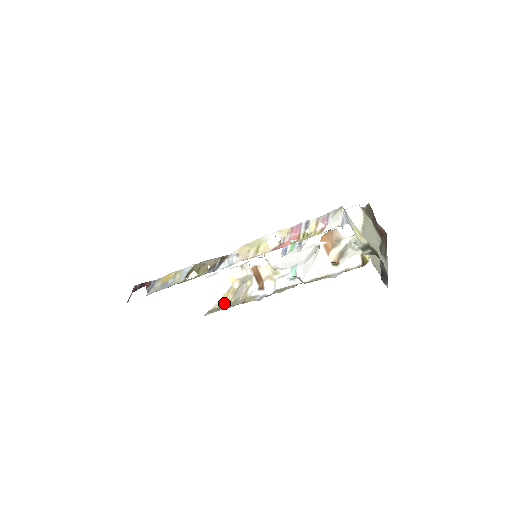
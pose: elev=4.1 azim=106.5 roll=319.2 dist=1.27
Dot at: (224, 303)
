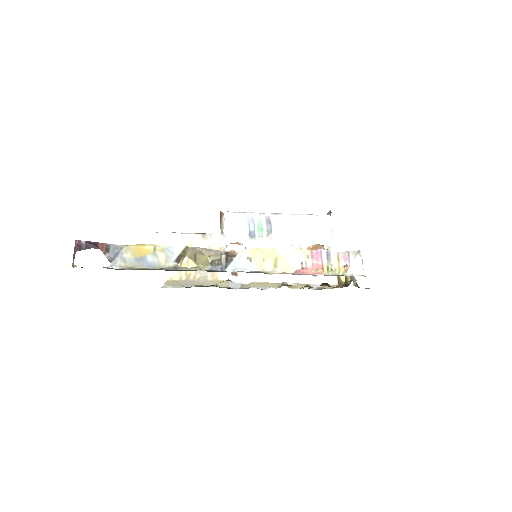
Dot at: (187, 277)
